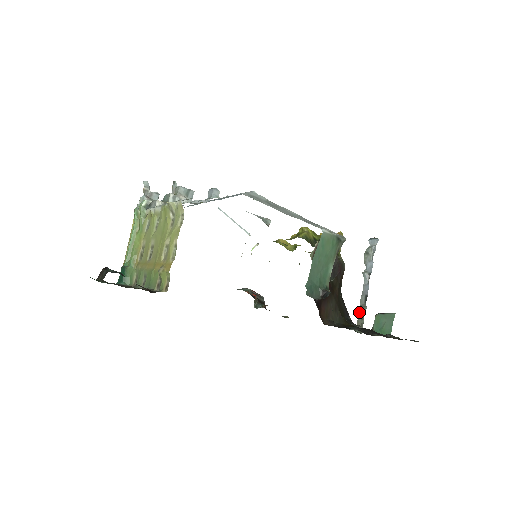
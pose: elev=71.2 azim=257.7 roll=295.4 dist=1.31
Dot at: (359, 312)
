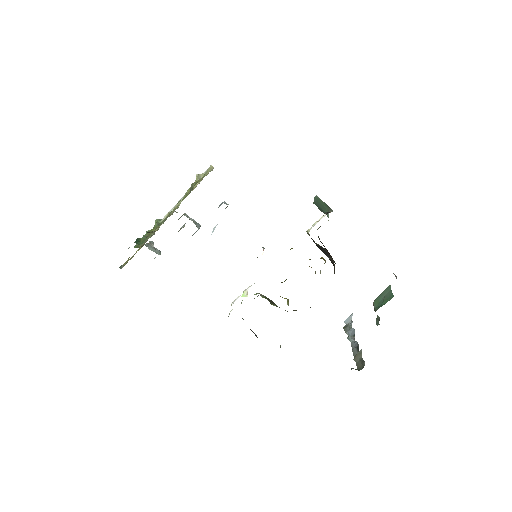
Dot at: (355, 358)
